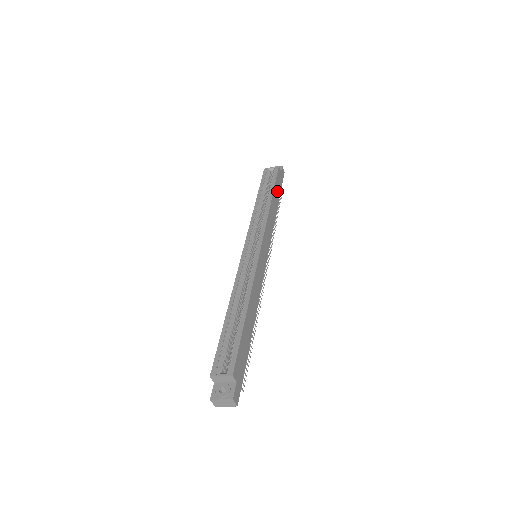
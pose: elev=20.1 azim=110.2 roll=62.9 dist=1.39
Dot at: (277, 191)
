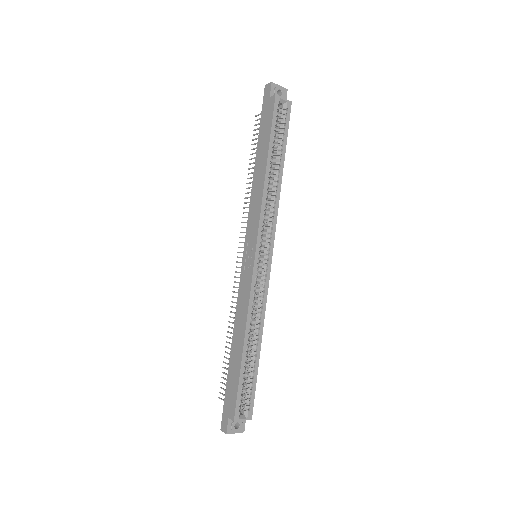
Dot at: occluded
